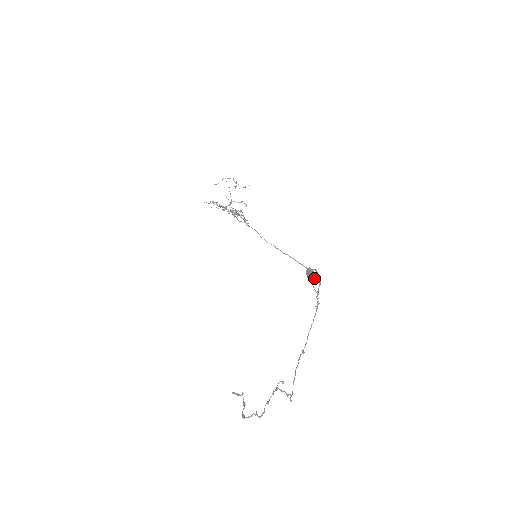
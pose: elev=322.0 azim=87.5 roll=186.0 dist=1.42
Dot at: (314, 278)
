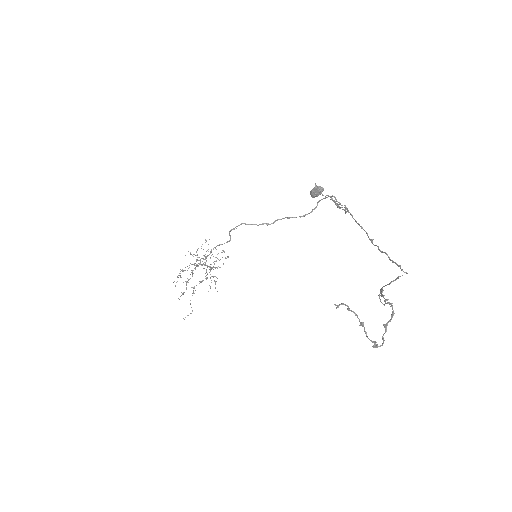
Dot at: (322, 188)
